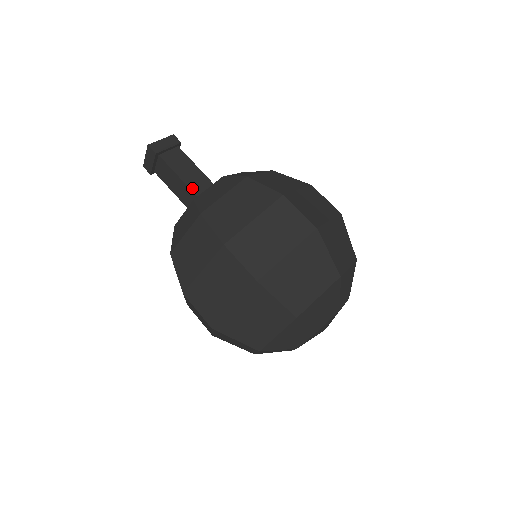
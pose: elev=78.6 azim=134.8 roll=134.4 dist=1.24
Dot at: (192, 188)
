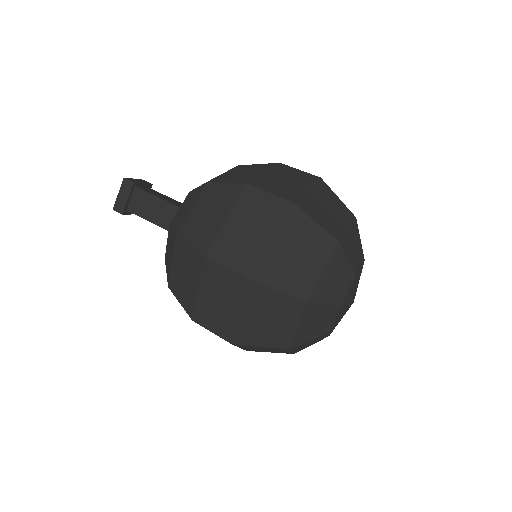
Dot at: (167, 227)
